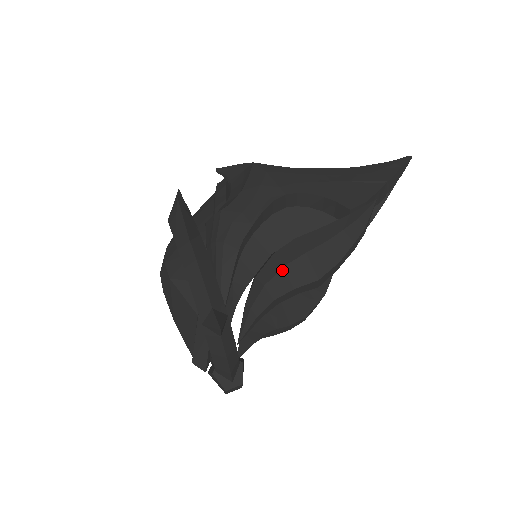
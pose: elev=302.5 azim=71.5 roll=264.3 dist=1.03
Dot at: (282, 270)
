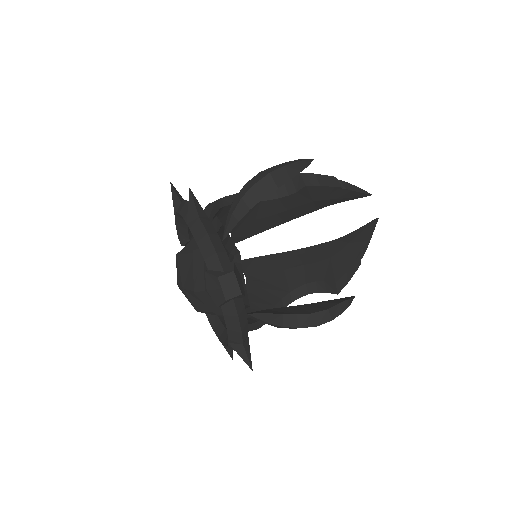
Dot at: (245, 185)
